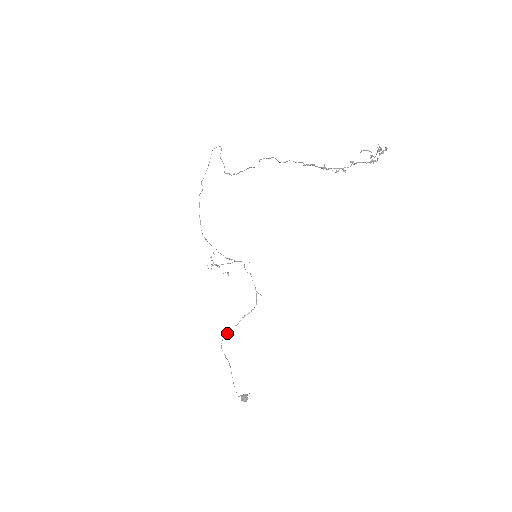
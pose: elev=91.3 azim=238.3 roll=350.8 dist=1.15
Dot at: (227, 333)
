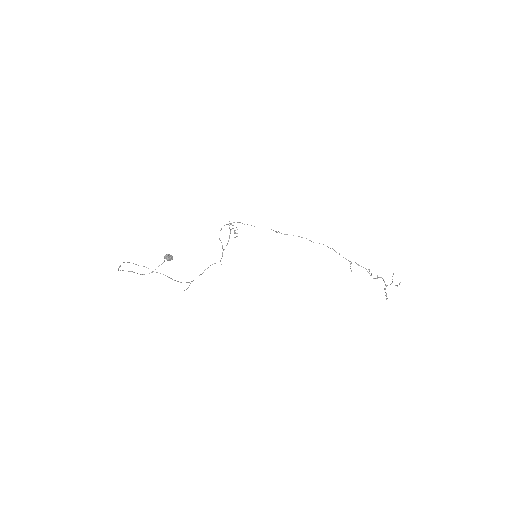
Dot at: occluded
